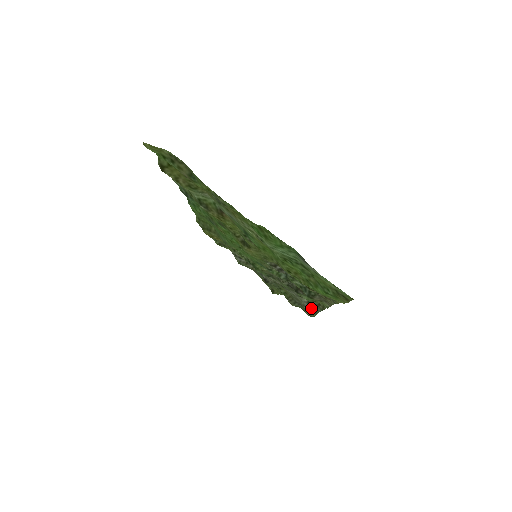
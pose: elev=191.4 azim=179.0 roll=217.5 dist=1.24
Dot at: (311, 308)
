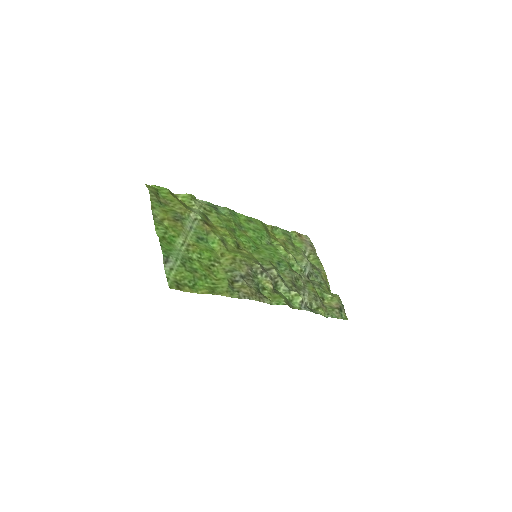
Dot at: (307, 307)
